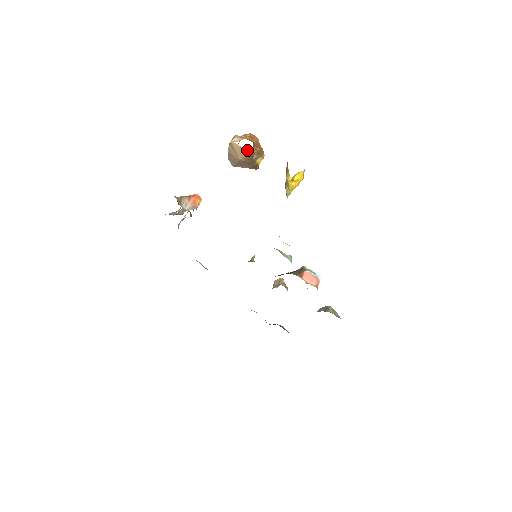
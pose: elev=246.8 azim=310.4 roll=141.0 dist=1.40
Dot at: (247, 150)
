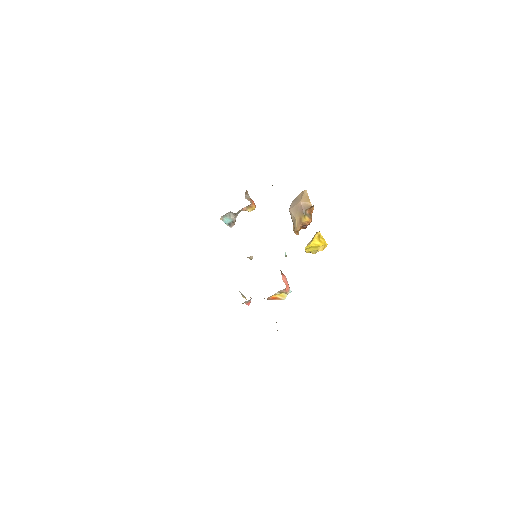
Dot at: (309, 200)
